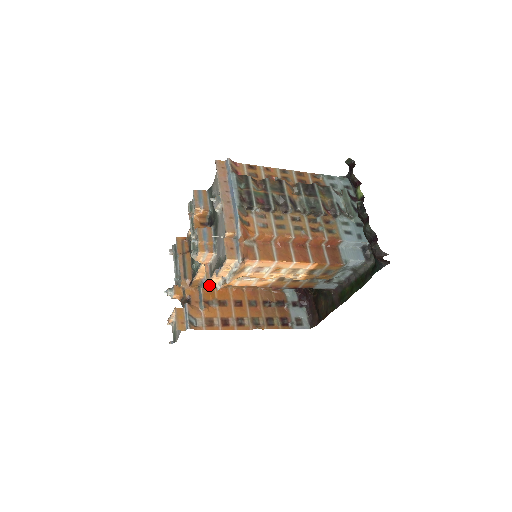
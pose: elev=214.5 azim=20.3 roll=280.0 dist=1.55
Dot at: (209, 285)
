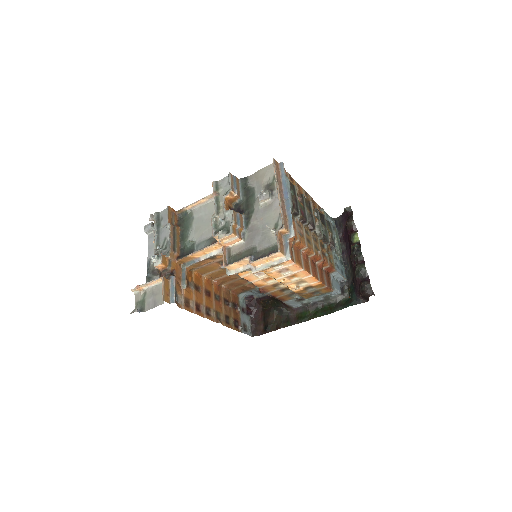
Dot at: (194, 266)
